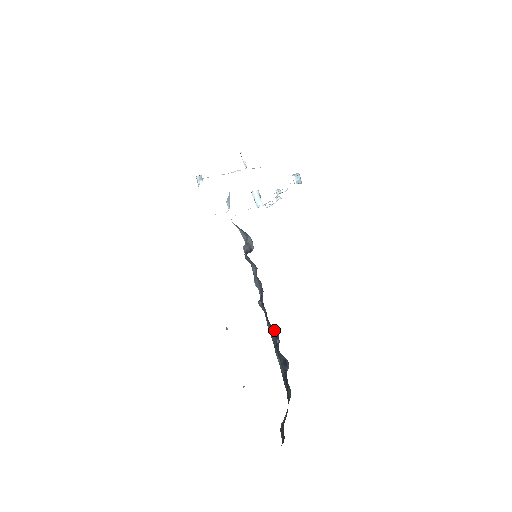
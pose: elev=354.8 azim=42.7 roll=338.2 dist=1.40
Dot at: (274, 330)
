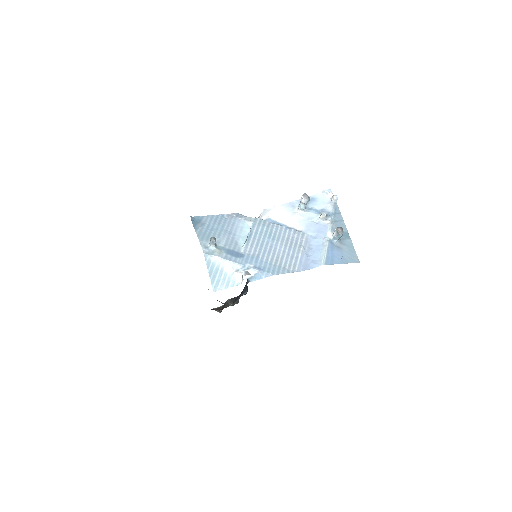
Dot at: occluded
